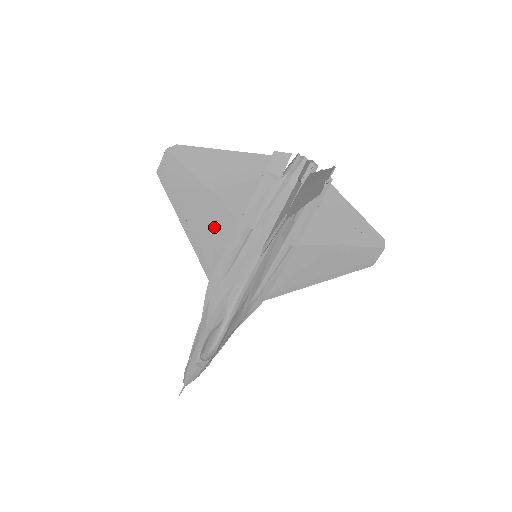
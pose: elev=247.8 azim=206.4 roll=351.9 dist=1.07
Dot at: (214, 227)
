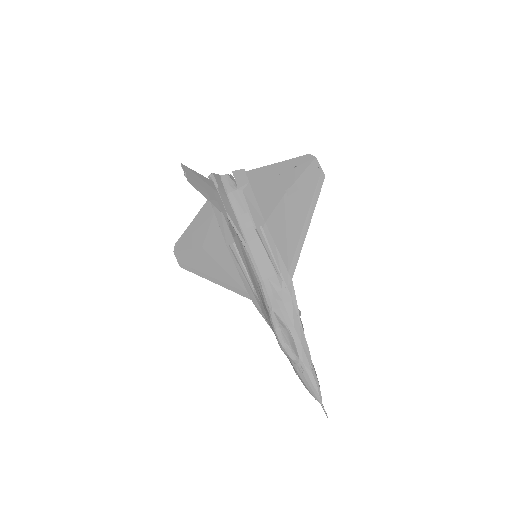
Dot at: (221, 264)
